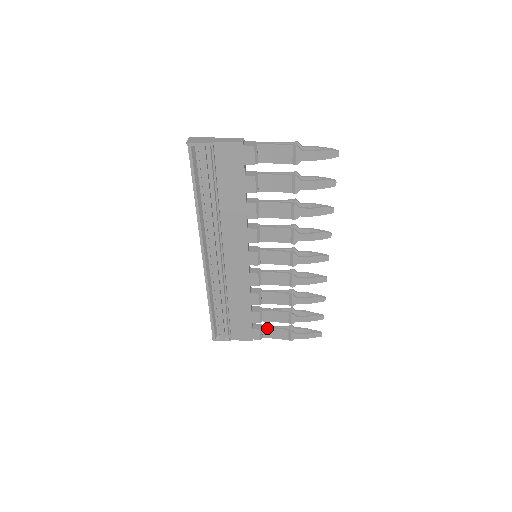
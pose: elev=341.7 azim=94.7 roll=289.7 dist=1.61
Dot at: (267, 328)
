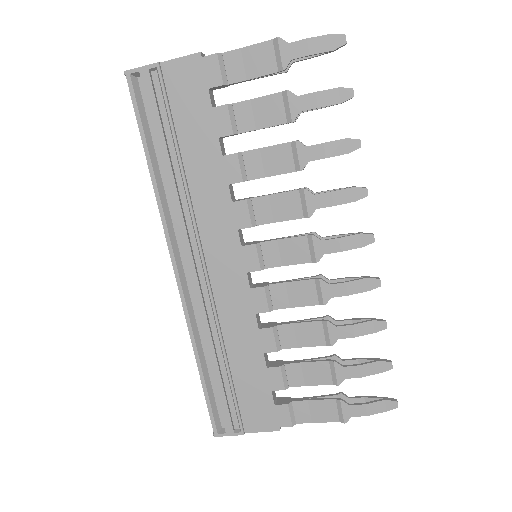
Dot at: (300, 401)
